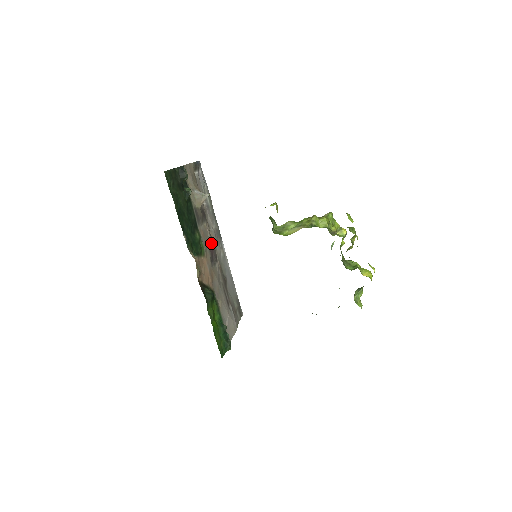
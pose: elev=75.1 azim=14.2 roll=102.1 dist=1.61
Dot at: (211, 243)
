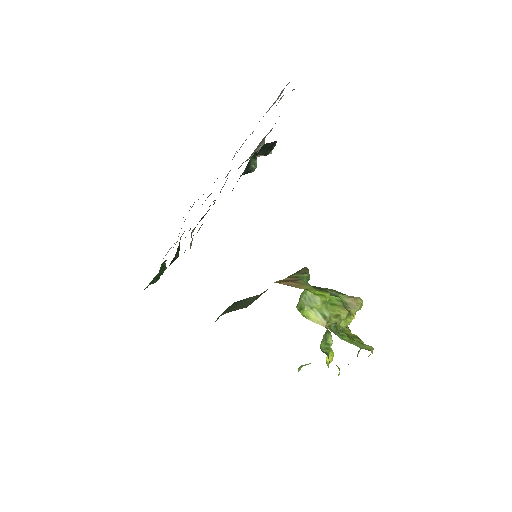
Dot at: occluded
